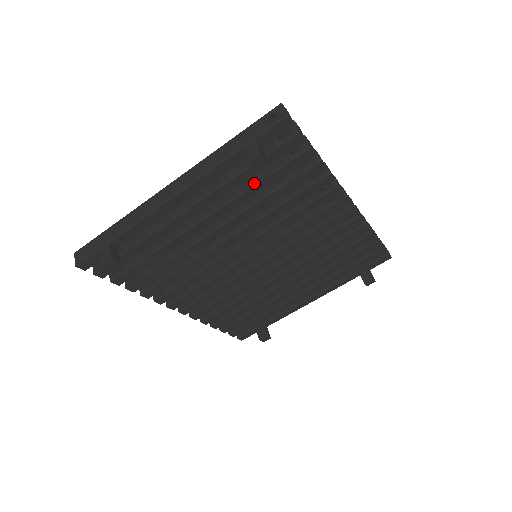
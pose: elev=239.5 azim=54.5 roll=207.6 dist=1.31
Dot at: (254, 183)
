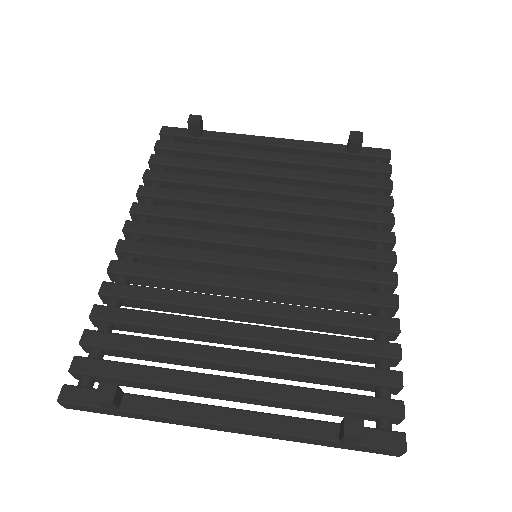
Dot at: (332, 174)
